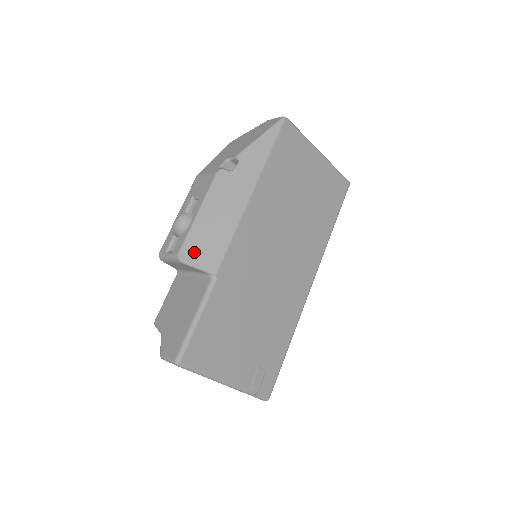
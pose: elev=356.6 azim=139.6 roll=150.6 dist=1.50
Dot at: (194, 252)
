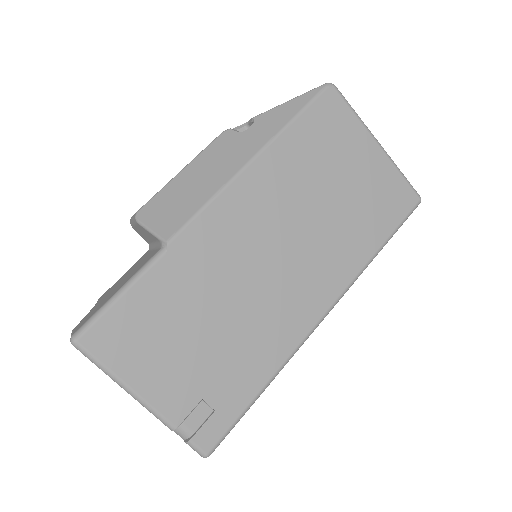
Dot at: (155, 213)
